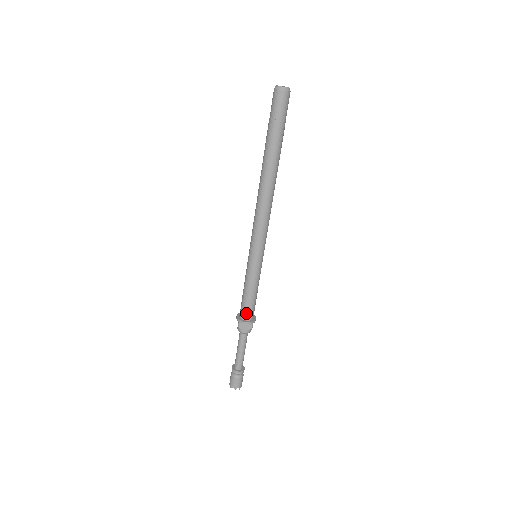
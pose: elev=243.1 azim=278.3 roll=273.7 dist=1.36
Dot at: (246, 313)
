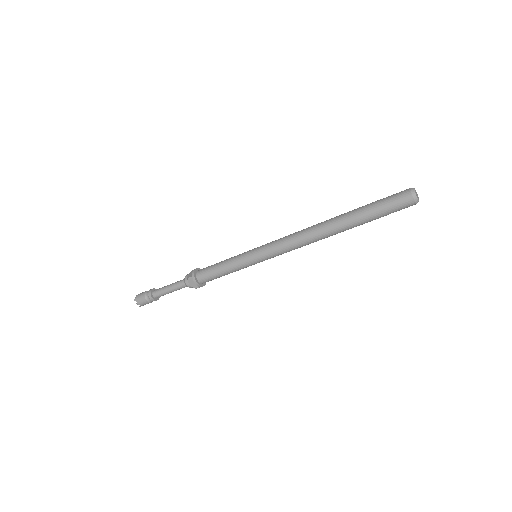
Dot at: (204, 278)
